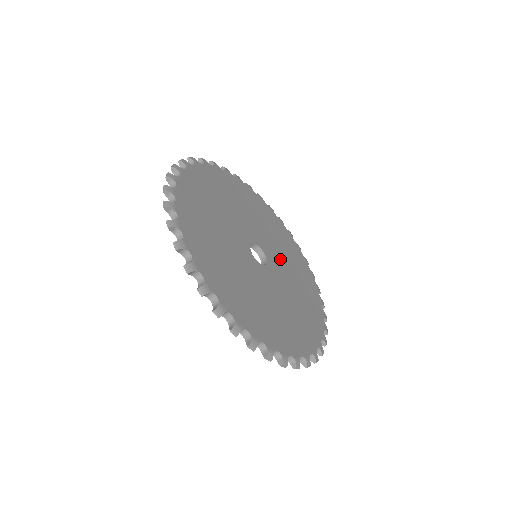
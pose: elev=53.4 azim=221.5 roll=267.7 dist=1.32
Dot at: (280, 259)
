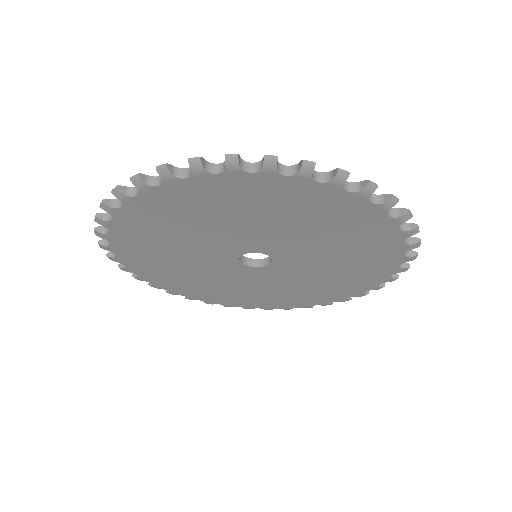
Dot at: occluded
